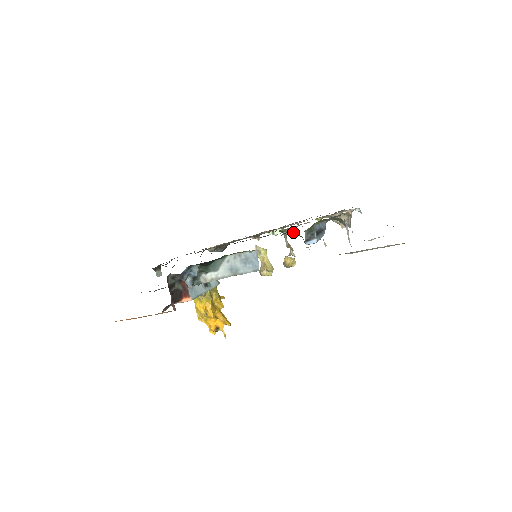
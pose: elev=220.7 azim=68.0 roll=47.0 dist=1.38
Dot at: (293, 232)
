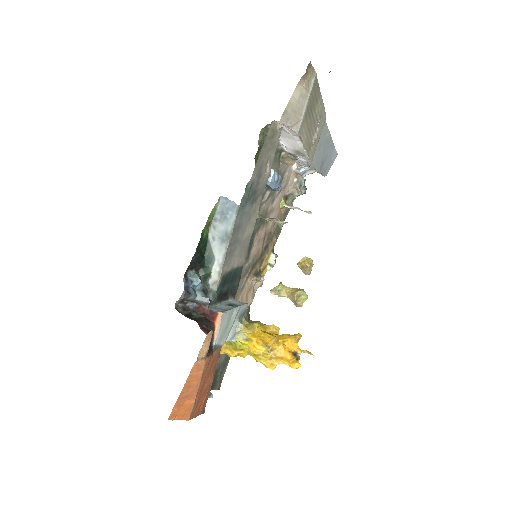
Dot at: occluded
